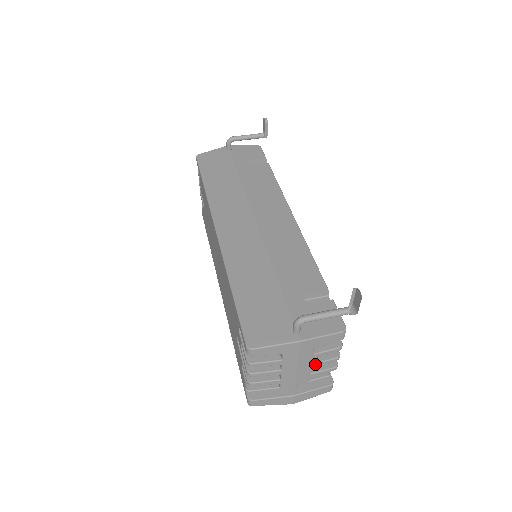
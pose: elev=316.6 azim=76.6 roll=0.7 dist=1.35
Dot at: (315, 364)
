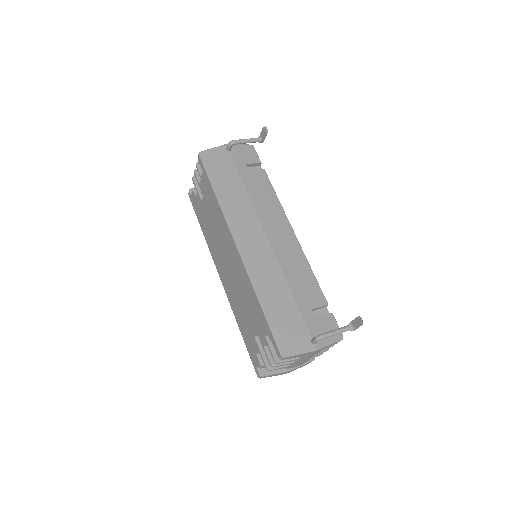
Dot at: (315, 355)
